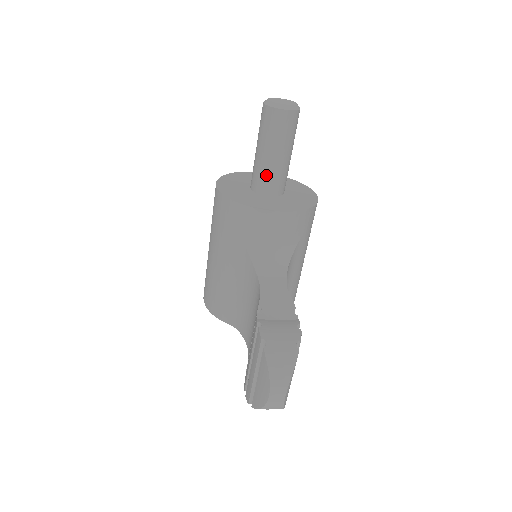
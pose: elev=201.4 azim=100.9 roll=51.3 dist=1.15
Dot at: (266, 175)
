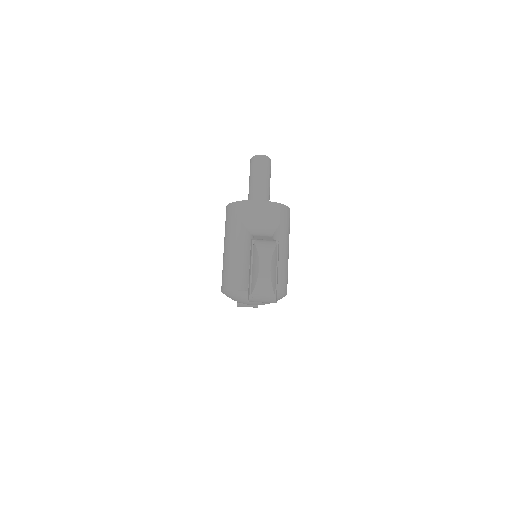
Dot at: (255, 193)
